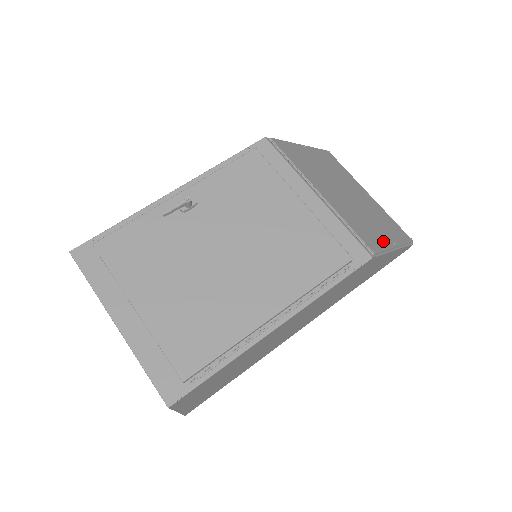
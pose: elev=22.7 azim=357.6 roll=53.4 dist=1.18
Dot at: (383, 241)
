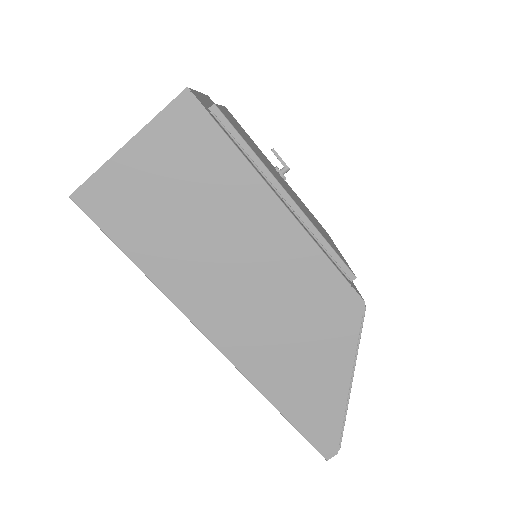
Dot at: occluded
